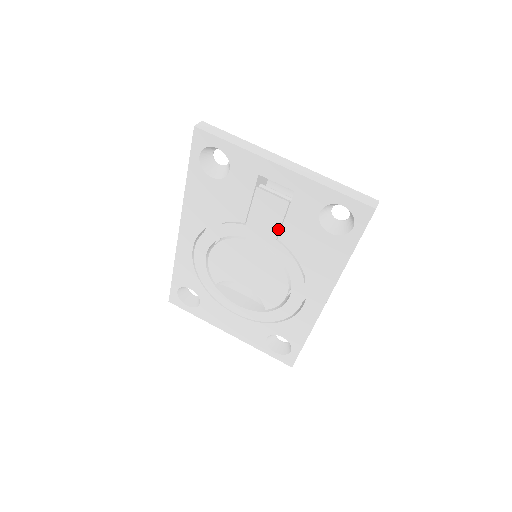
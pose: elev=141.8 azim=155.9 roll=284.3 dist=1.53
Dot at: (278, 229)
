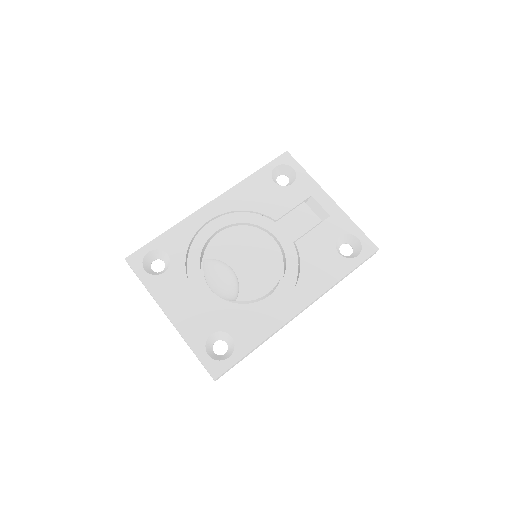
Dot at: (301, 235)
